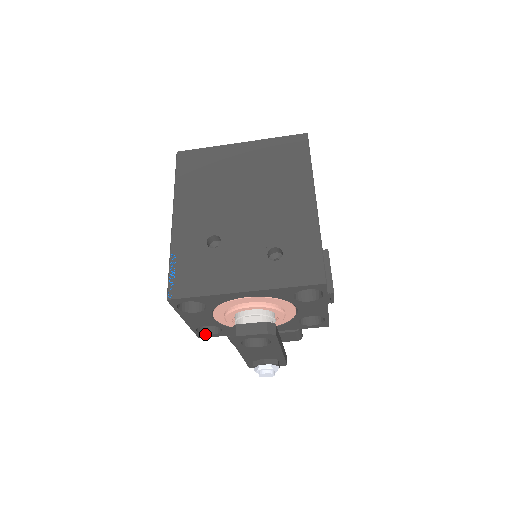
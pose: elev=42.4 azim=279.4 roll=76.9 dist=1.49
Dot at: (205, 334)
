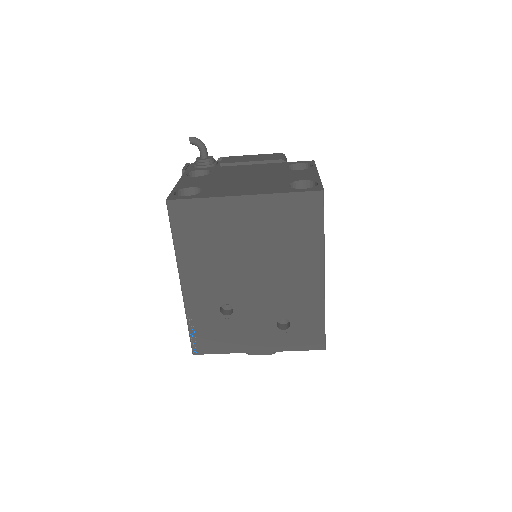
Dot at: occluded
